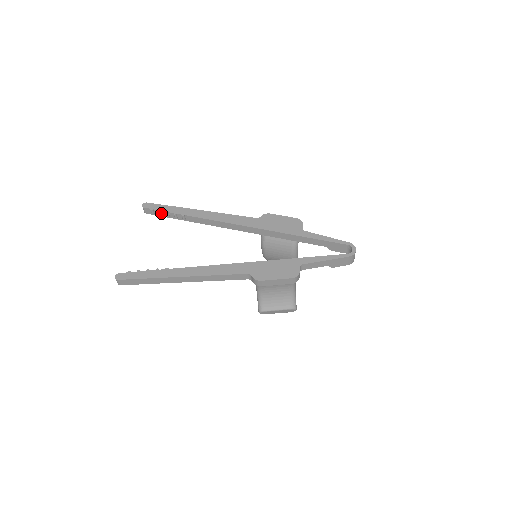
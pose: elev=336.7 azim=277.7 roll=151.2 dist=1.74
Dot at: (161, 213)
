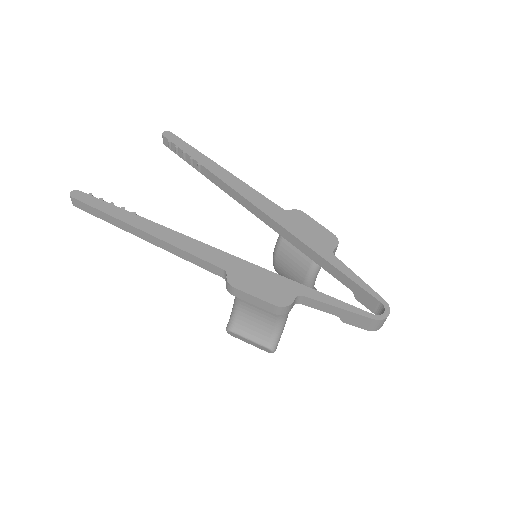
Dot at: (178, 151)
